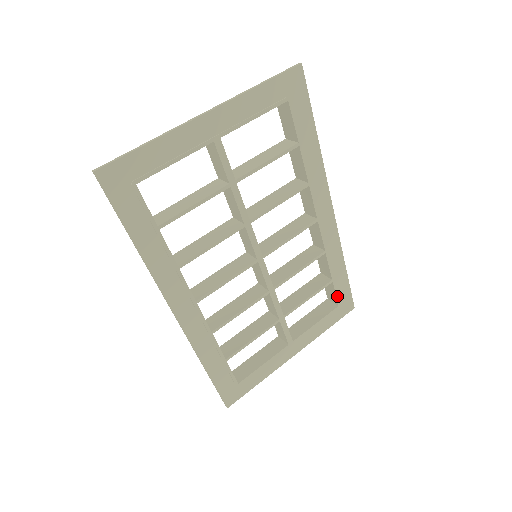
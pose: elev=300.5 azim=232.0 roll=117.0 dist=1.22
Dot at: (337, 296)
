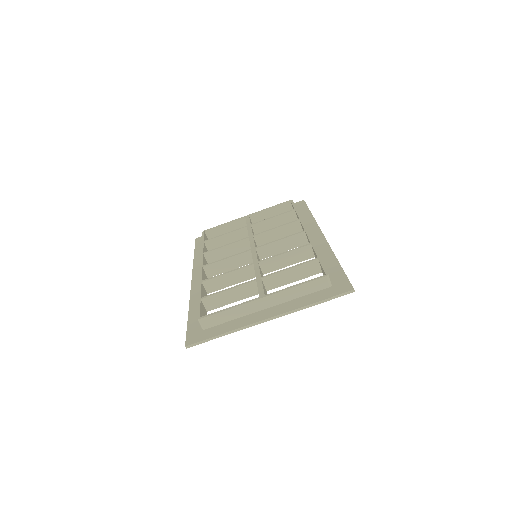
Dot at: occluded
